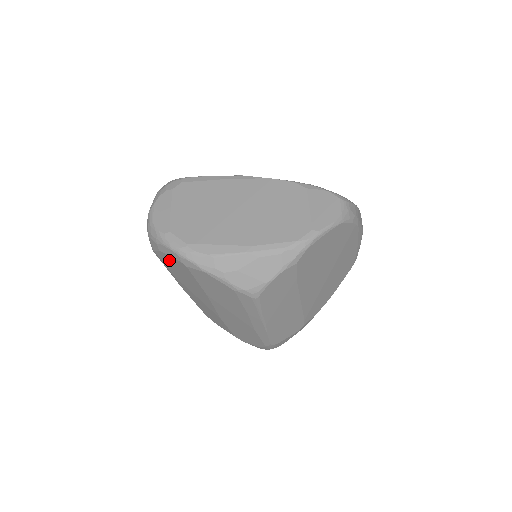
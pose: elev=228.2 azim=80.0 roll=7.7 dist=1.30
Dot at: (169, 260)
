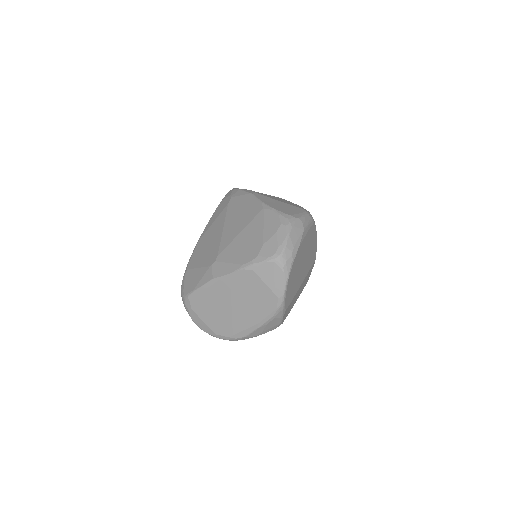
Dot at: occluded
